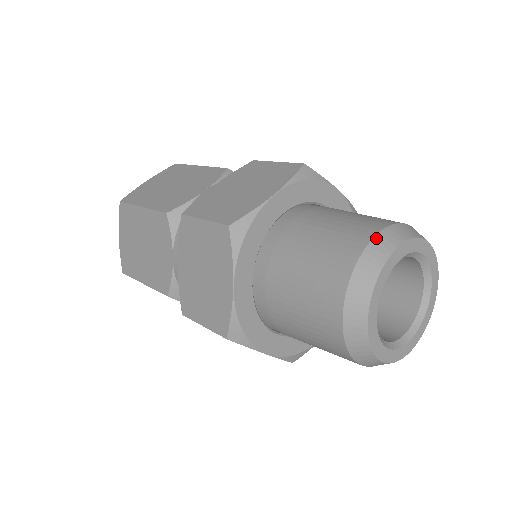
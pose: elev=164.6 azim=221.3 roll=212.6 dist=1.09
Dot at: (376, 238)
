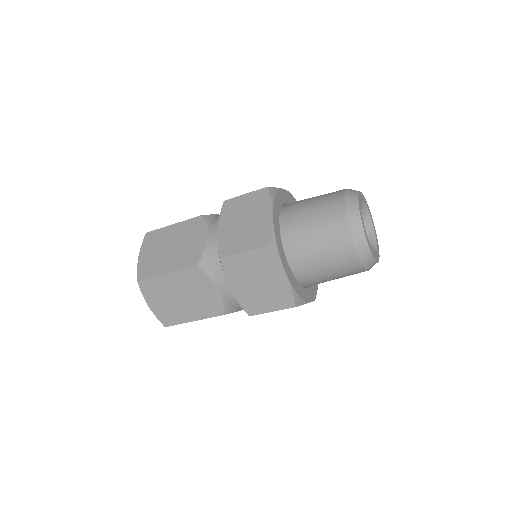
Dot at: occluded
